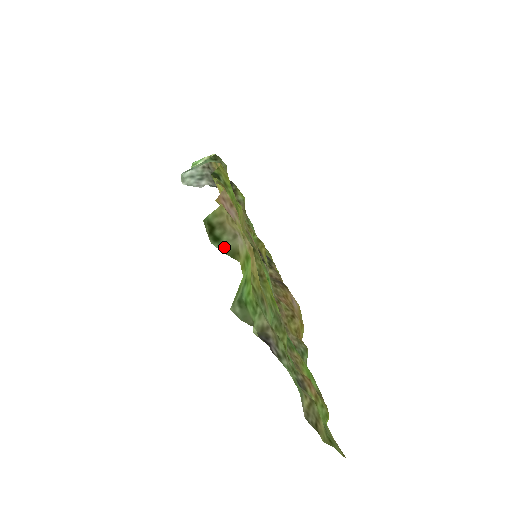
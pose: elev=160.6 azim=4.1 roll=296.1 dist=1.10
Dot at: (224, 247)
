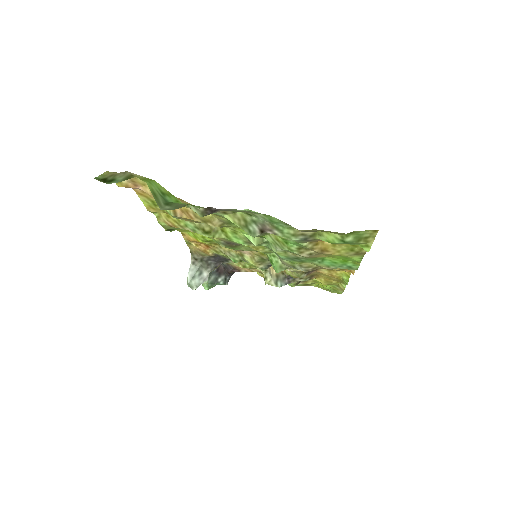
Dot at: (119, 180)
